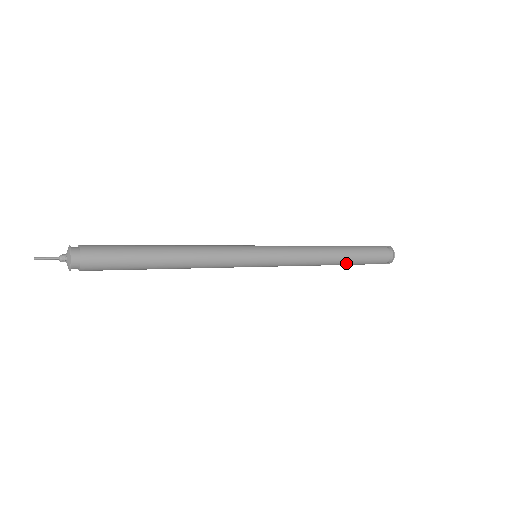
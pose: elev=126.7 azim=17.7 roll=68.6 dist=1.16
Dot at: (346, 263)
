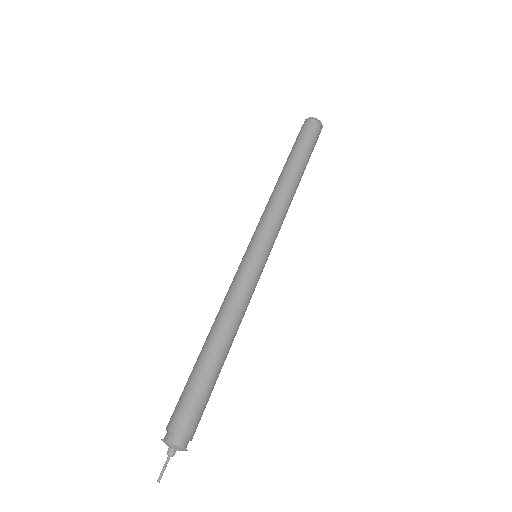
Dot at: occluded
